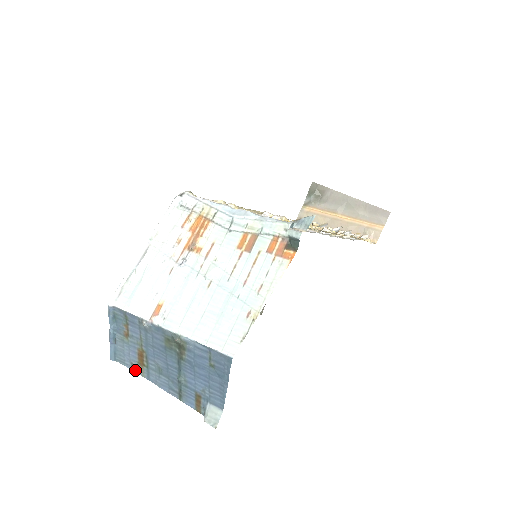
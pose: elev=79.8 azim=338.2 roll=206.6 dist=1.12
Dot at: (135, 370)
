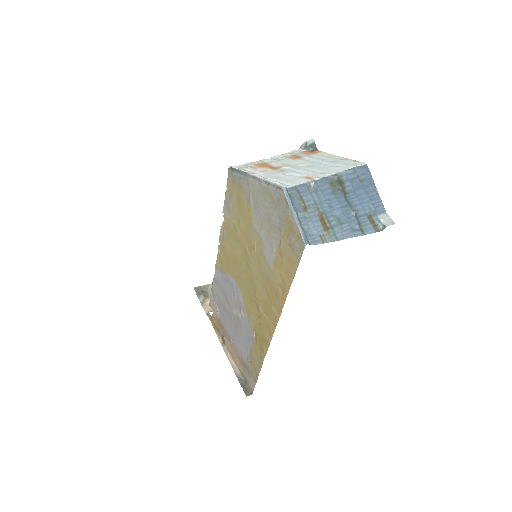
Dot at: (325, 241)
